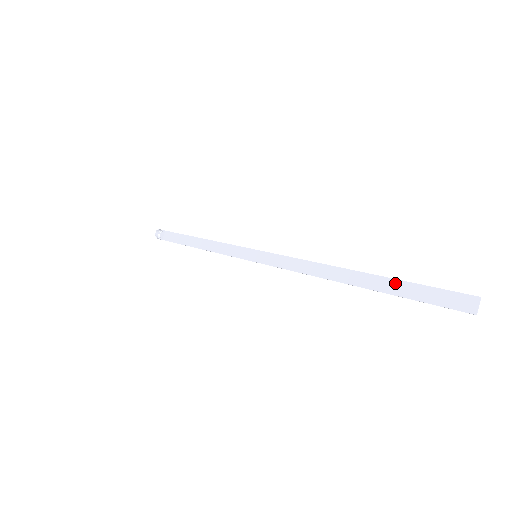
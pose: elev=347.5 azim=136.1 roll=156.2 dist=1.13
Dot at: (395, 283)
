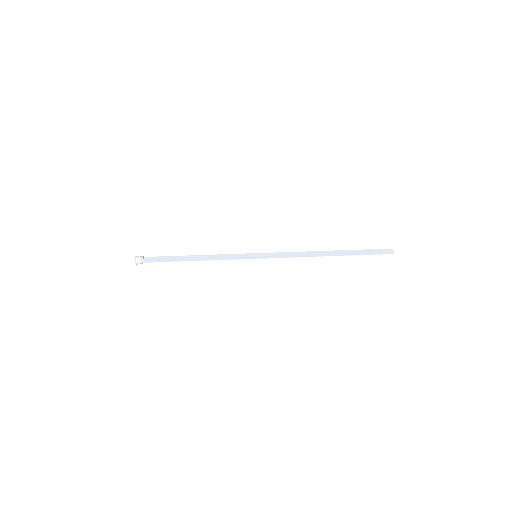
Dot at: (354, 251)
